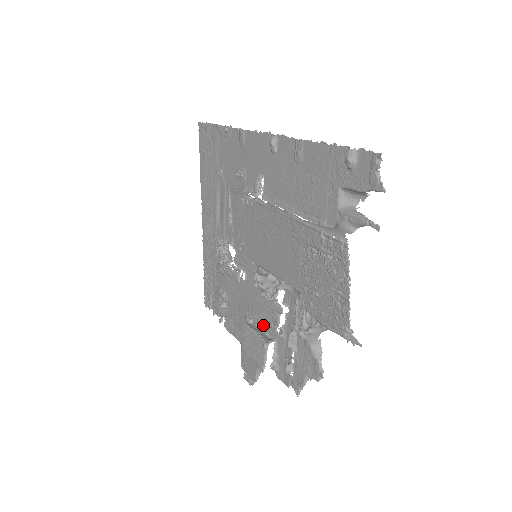
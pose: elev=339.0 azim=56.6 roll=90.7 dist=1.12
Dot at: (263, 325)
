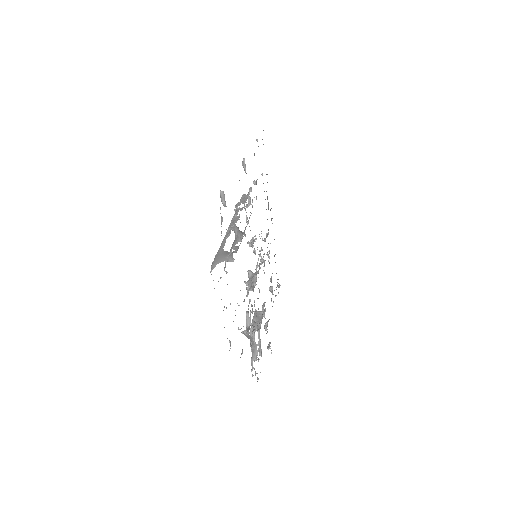
Dot at: occluded
